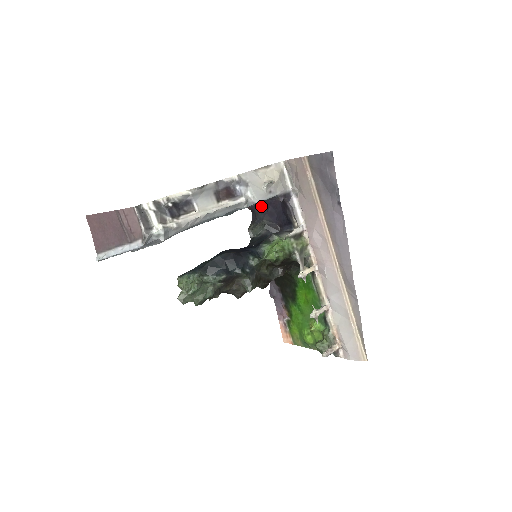
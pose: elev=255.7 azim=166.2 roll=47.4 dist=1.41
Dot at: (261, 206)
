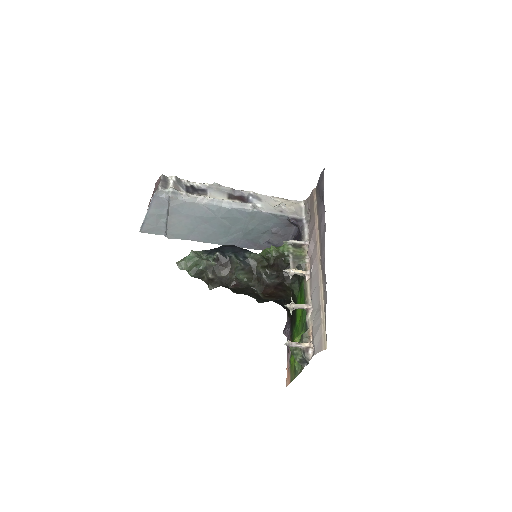
Dot at: occluded
